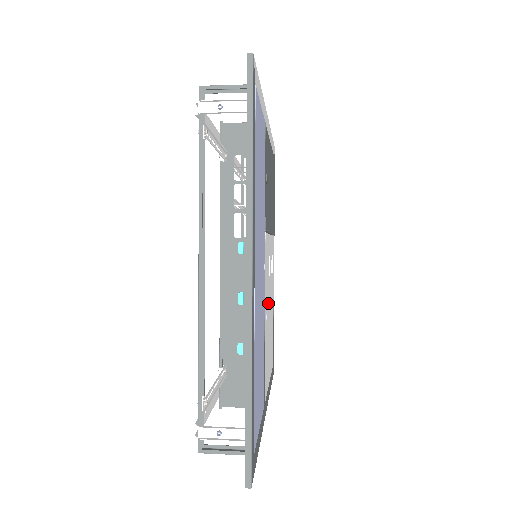
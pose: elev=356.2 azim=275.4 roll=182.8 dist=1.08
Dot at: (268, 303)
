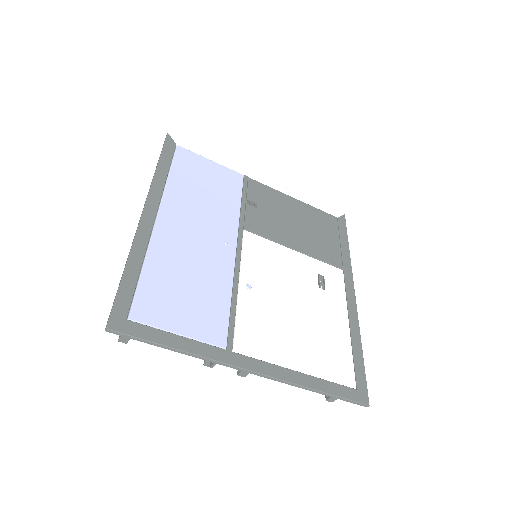
Dot at: (278, 291)
